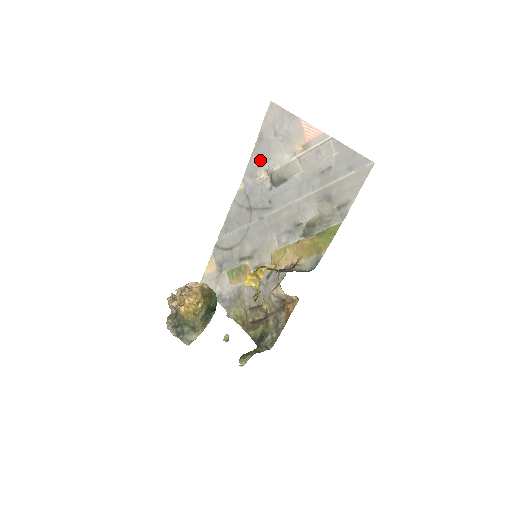
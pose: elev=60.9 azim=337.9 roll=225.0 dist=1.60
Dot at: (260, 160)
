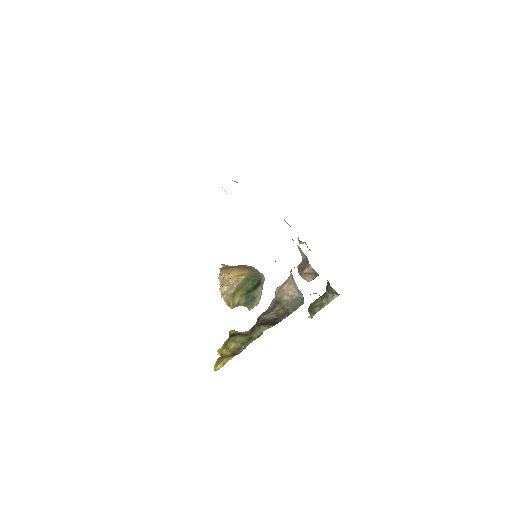
Dot at: occluded
